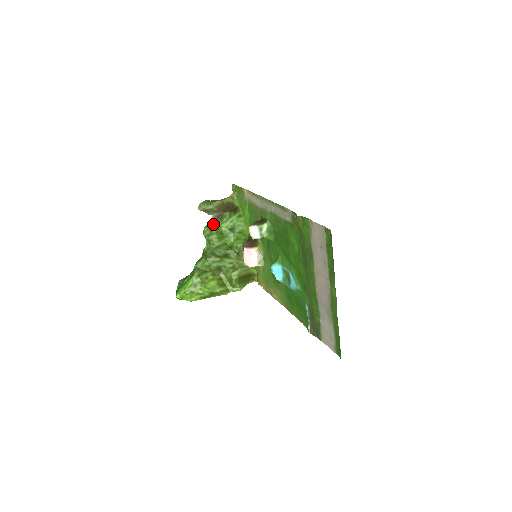
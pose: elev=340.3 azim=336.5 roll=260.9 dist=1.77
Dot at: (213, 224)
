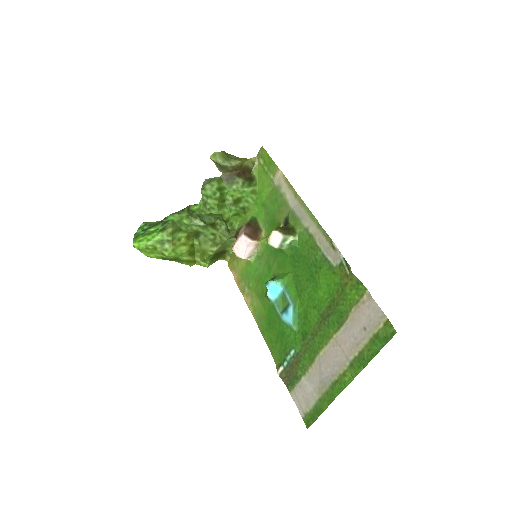
Dot at: (219, 185)
